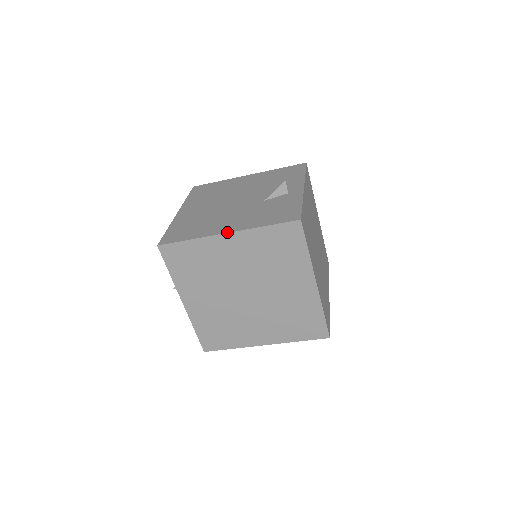
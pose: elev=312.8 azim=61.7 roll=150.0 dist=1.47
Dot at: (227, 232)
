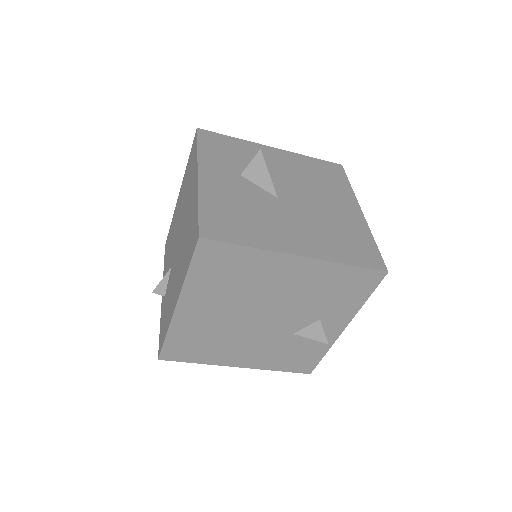
Dot at: (240, 367)
